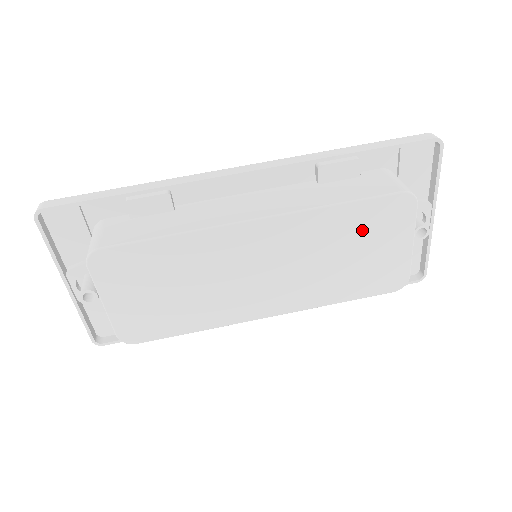
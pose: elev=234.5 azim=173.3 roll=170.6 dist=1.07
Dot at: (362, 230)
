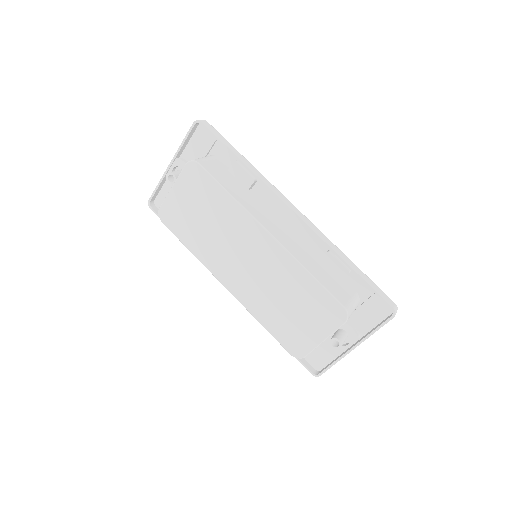
Dot at: (308, 301)
